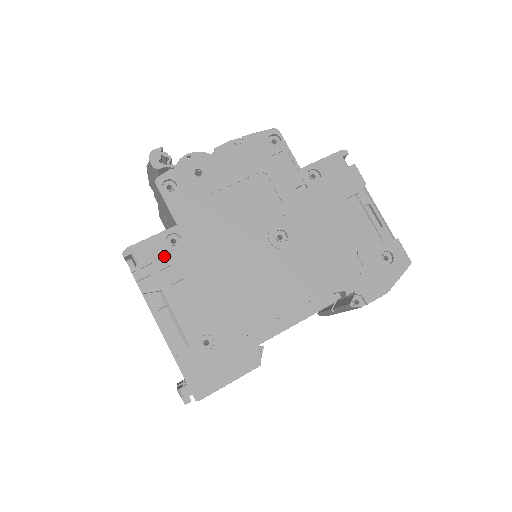
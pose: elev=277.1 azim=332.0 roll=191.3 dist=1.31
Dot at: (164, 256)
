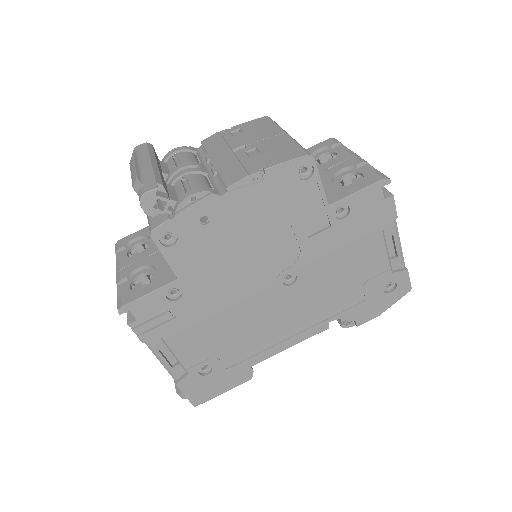
Dot at: (164, 310)
